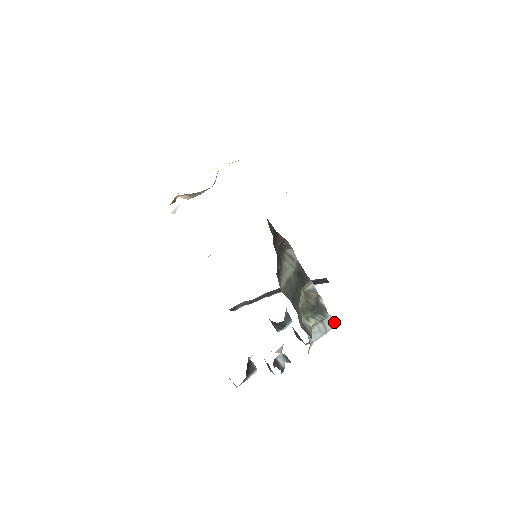
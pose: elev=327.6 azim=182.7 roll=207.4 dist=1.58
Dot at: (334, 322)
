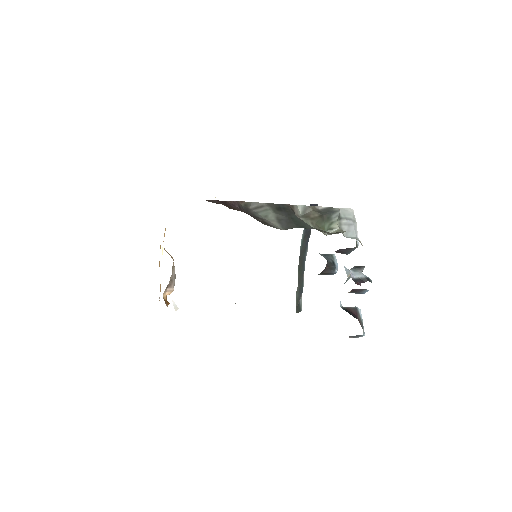
Dot at: (349, 209)
